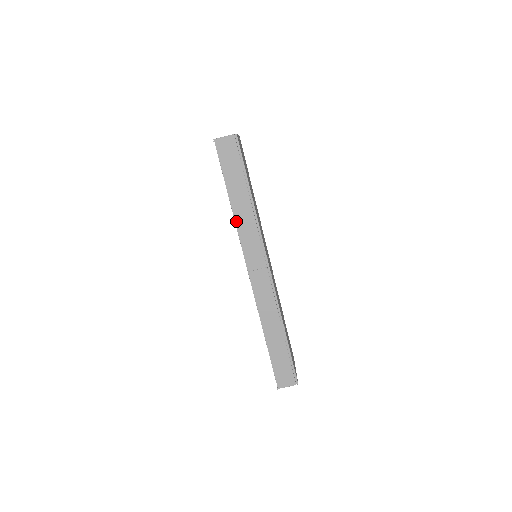
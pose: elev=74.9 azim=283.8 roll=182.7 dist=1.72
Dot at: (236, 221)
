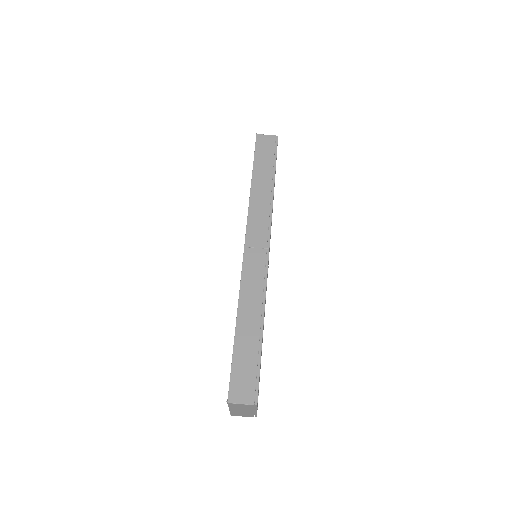
Dot at: (251, 198)
